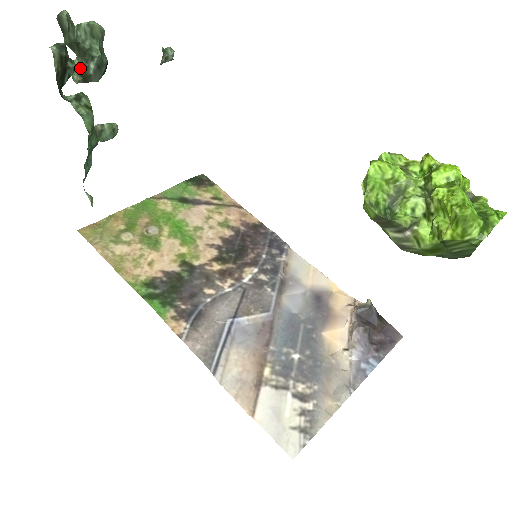
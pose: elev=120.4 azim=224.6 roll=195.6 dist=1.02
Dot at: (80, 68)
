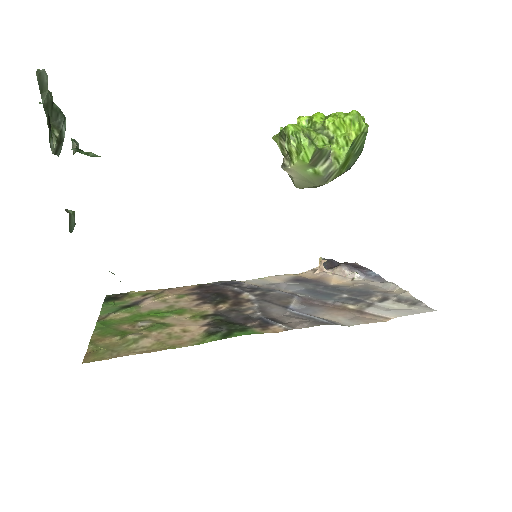
Dot at: (54, 133)
